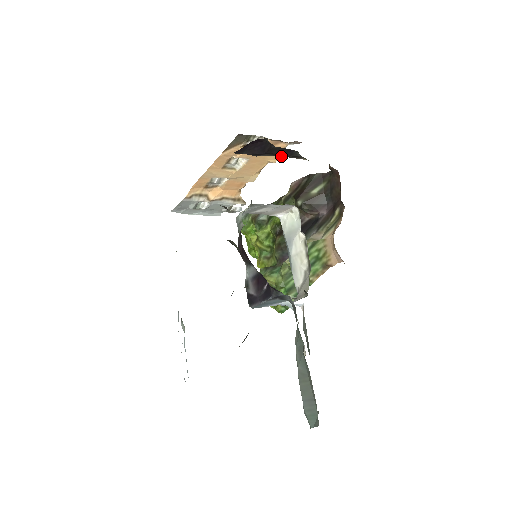
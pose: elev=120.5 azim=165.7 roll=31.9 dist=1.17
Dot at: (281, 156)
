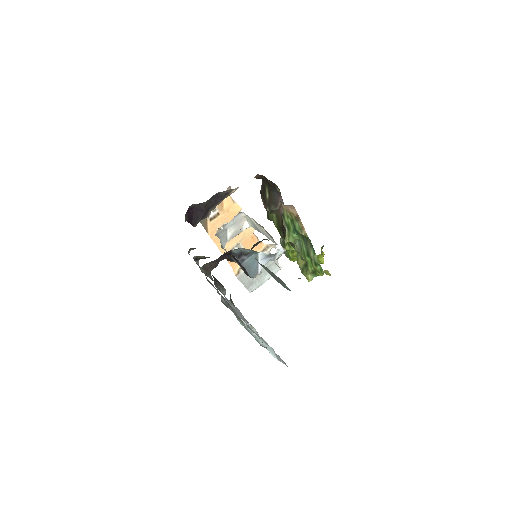
Dot at: occluded
